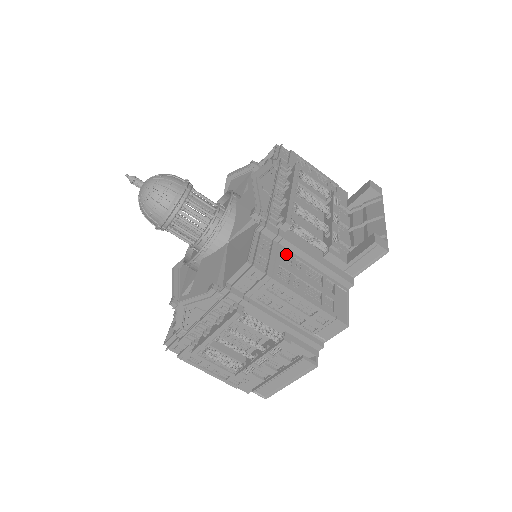
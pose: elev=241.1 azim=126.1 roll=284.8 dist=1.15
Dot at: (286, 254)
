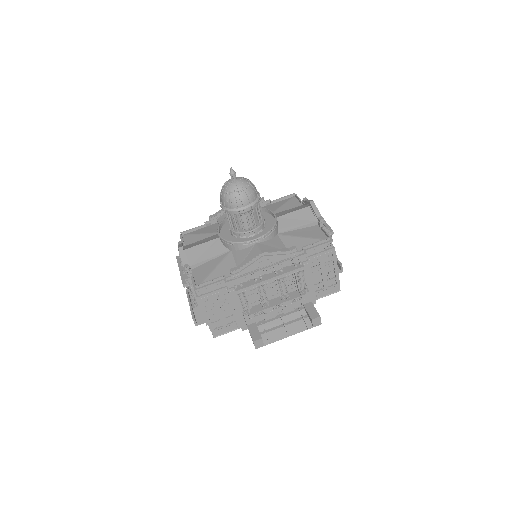
Dot at: (226, 295)
